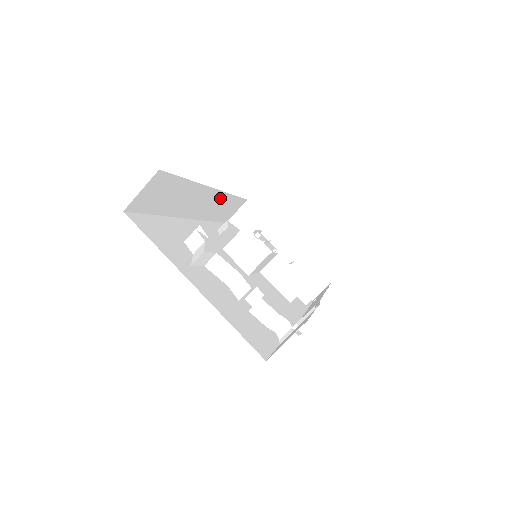
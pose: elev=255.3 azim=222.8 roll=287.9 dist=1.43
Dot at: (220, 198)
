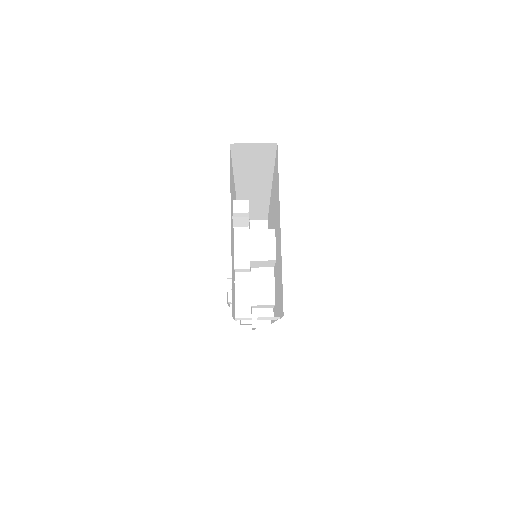
Dot at: (263, 199)
